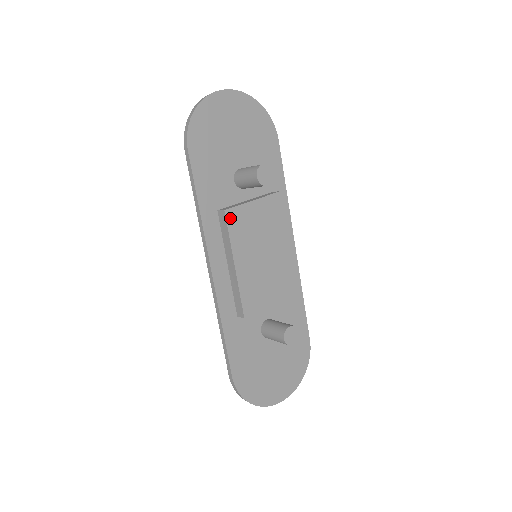
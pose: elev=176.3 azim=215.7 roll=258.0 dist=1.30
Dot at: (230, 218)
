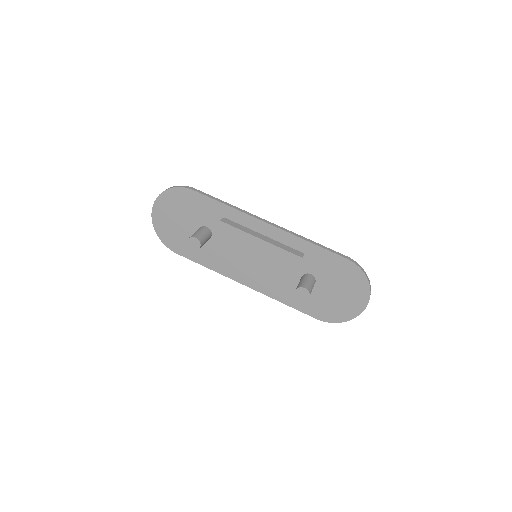
Dot at: (218, 264)
